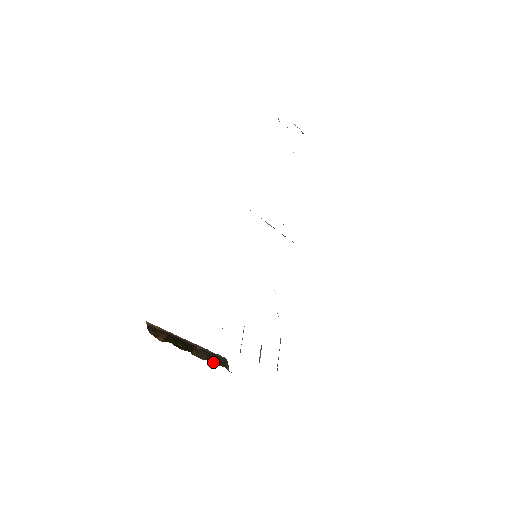
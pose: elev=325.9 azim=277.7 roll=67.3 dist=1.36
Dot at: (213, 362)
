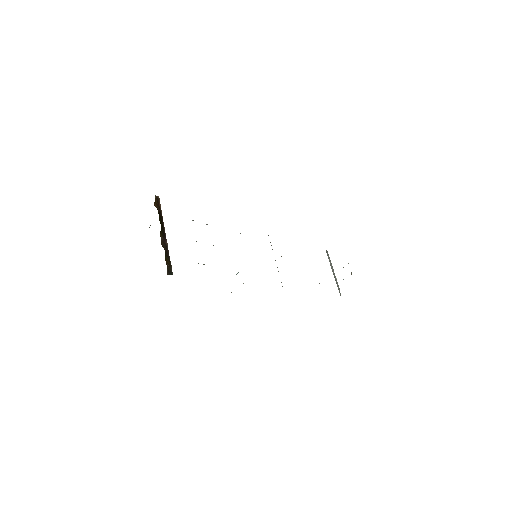
Dot at: (165, 253)
